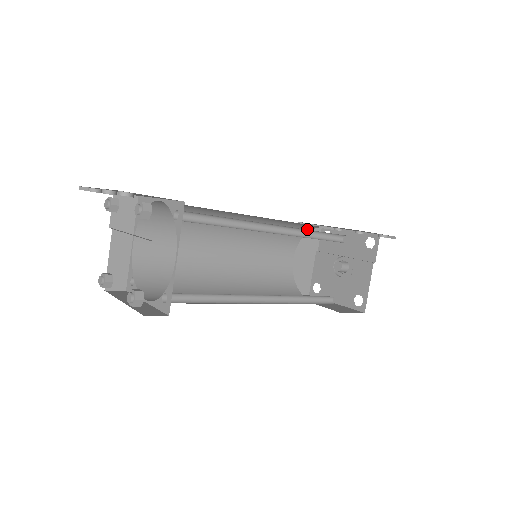
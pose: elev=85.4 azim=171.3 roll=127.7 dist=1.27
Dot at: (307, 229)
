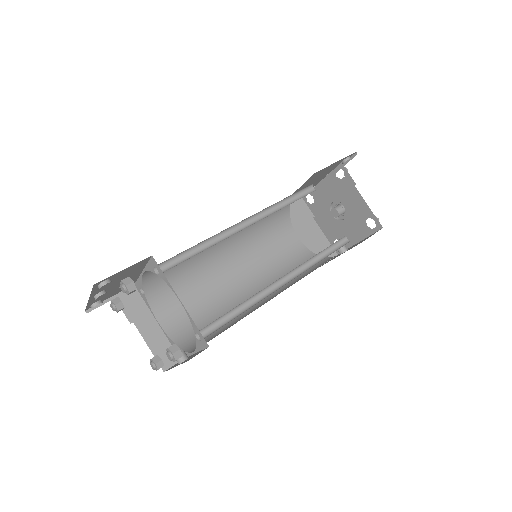
Dot at: (286, 206)
